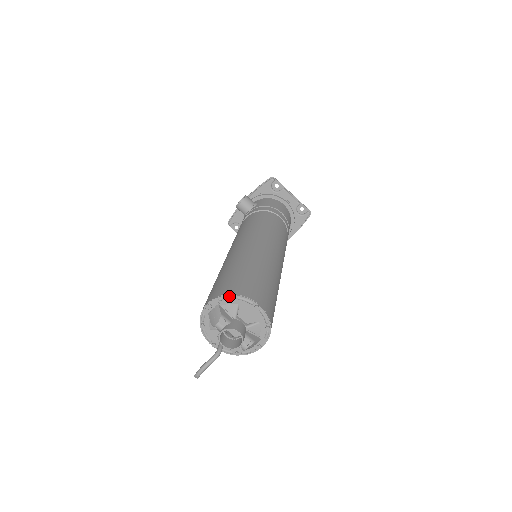
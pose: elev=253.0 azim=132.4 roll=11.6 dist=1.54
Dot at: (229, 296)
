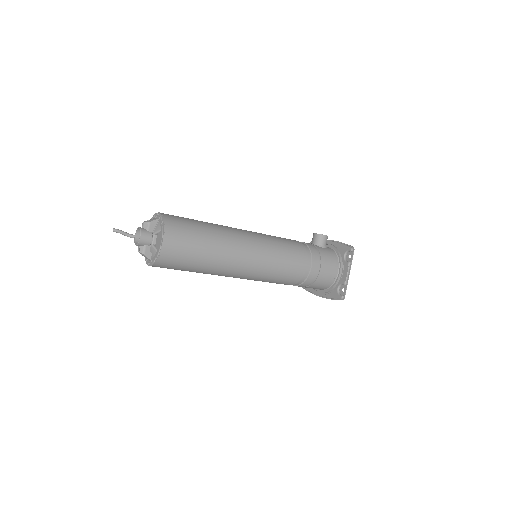
Dot at: (163, 220)
